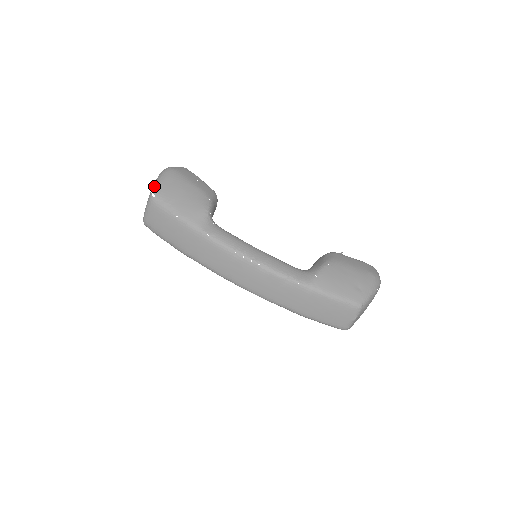
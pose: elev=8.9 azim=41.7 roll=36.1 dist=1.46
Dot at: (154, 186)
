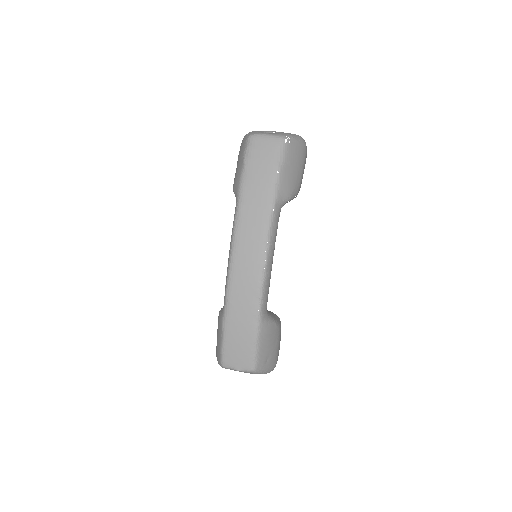
Dot at: (292, 136)
